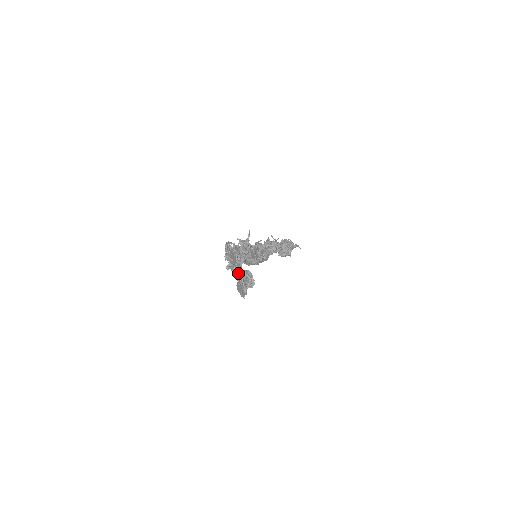
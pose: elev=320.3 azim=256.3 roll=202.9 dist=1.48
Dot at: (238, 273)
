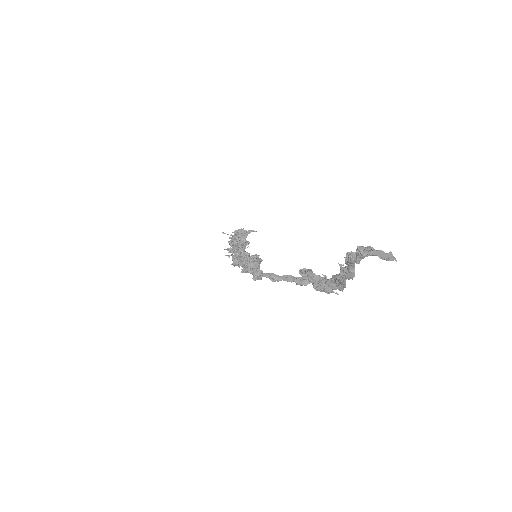
Dot at: (354, 271)
